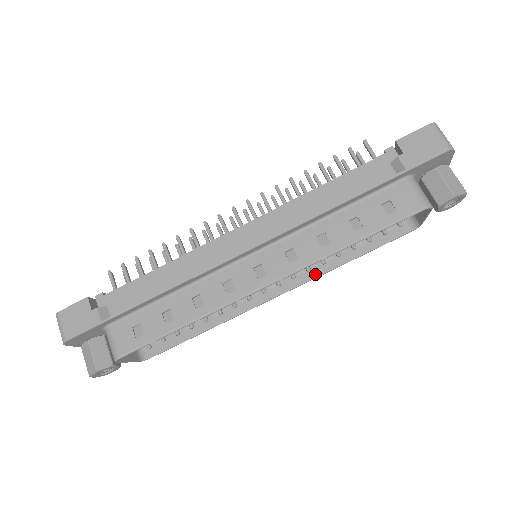
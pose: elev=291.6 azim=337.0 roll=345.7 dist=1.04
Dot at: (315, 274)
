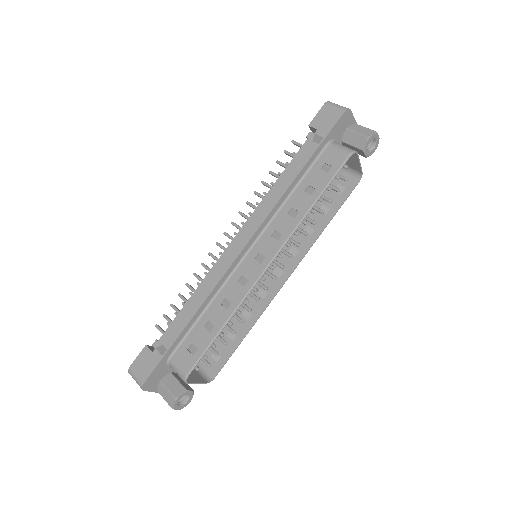
Dot at: (307, 248)
